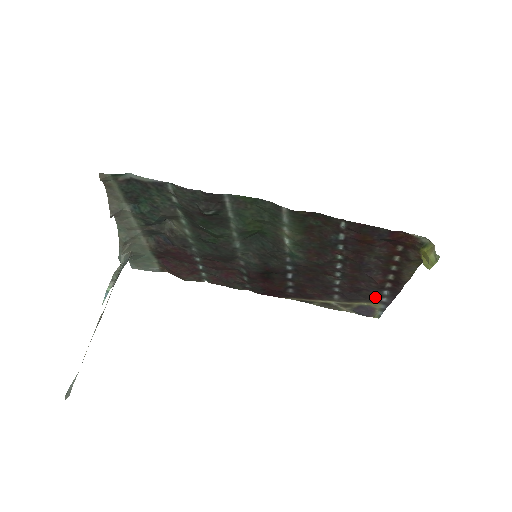
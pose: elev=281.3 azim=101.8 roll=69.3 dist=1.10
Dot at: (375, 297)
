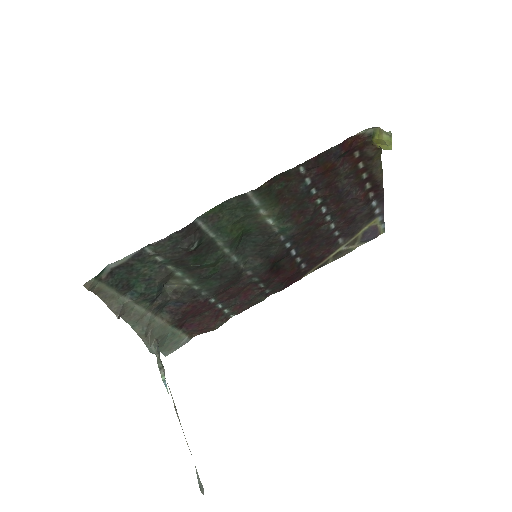
Dot at: (369, 214)
